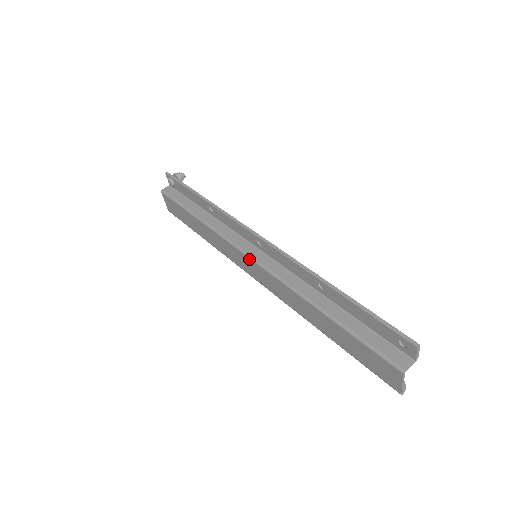
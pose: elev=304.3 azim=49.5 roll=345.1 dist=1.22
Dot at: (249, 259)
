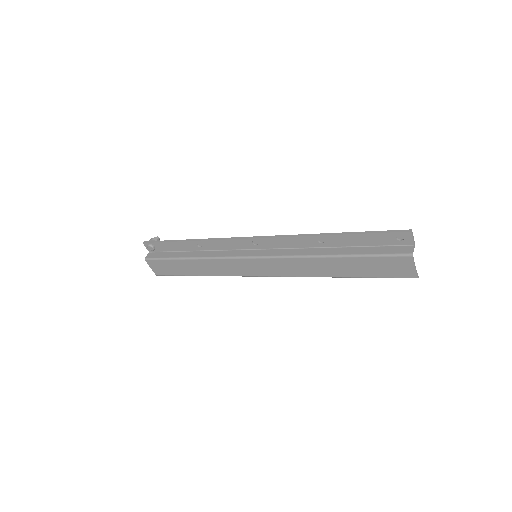
Dot at: (253, 260)
